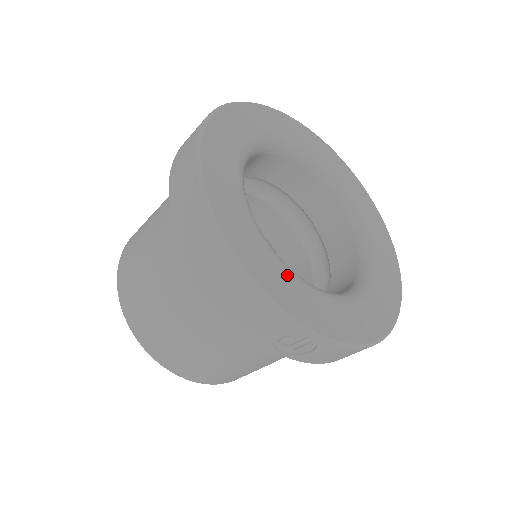
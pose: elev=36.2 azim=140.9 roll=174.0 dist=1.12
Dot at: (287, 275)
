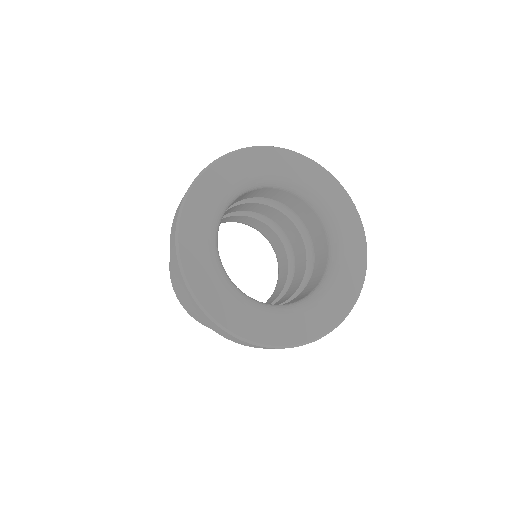
Dot at: (298, 317)
